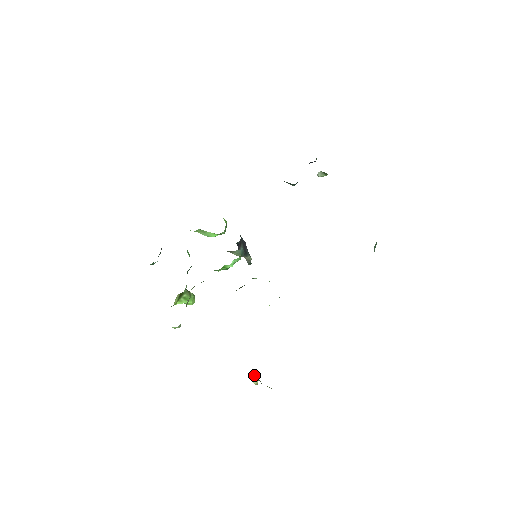
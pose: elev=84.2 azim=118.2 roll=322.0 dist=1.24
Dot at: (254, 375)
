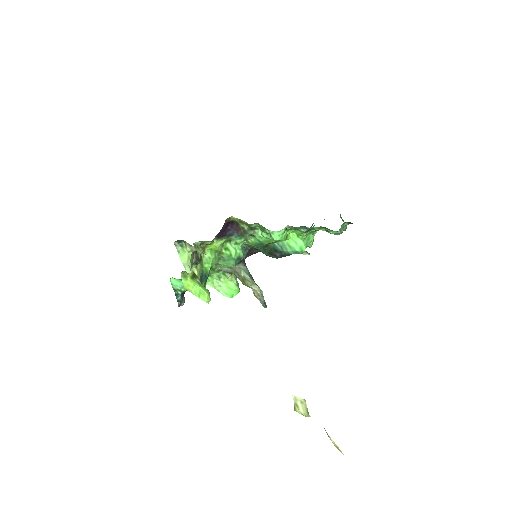
Dot at: (300, 402)
